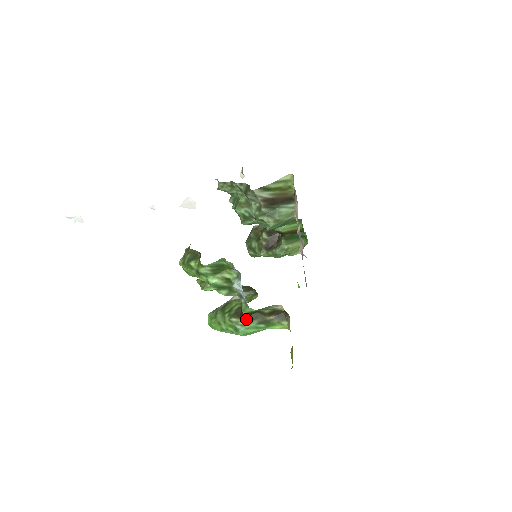
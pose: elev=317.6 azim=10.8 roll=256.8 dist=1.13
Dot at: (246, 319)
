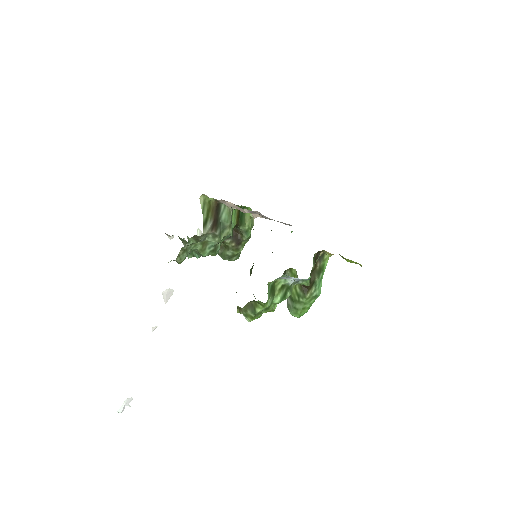
Dot at: (312, 286)
